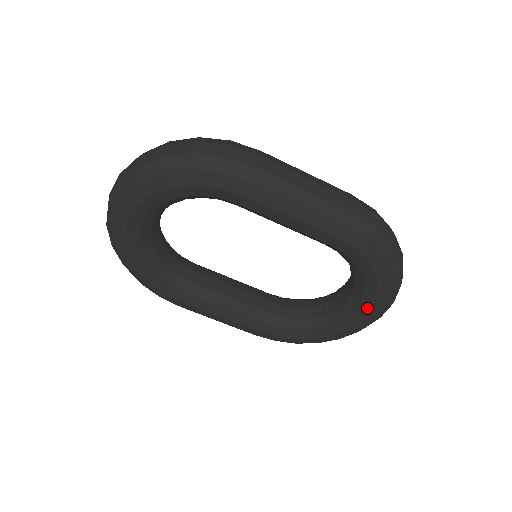
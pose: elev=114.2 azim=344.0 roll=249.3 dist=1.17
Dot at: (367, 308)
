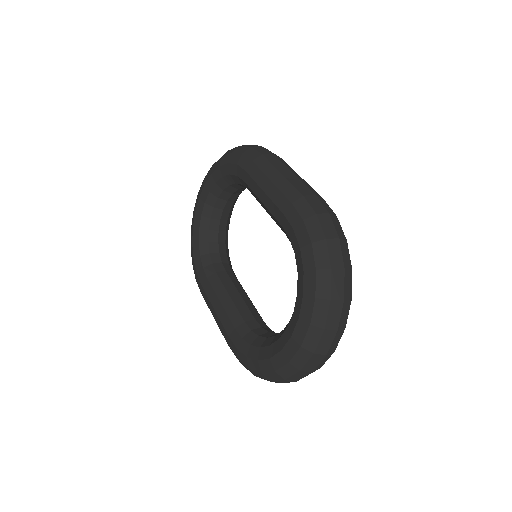
Dot at: (296, 318)
